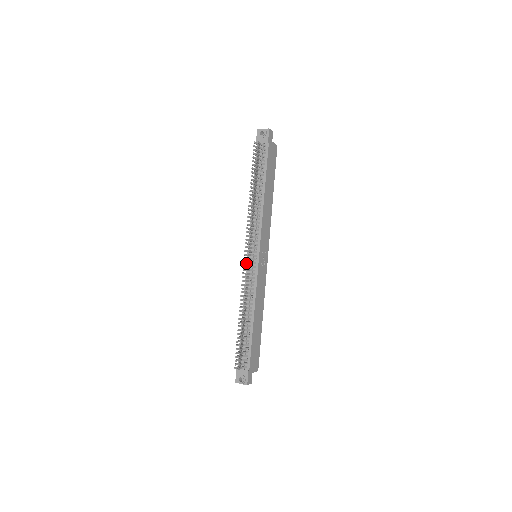
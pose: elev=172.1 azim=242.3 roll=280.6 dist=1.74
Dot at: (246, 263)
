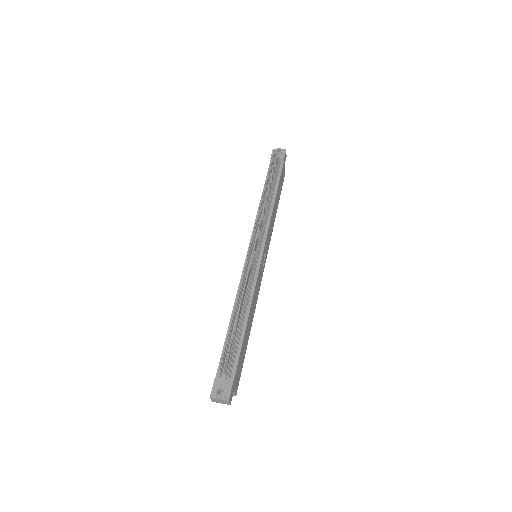
Dot at: occluded
